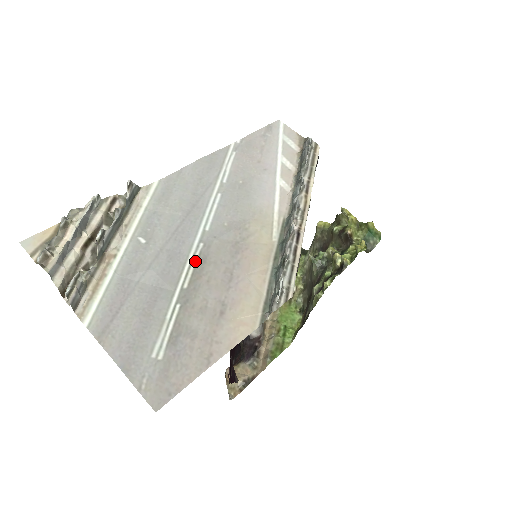
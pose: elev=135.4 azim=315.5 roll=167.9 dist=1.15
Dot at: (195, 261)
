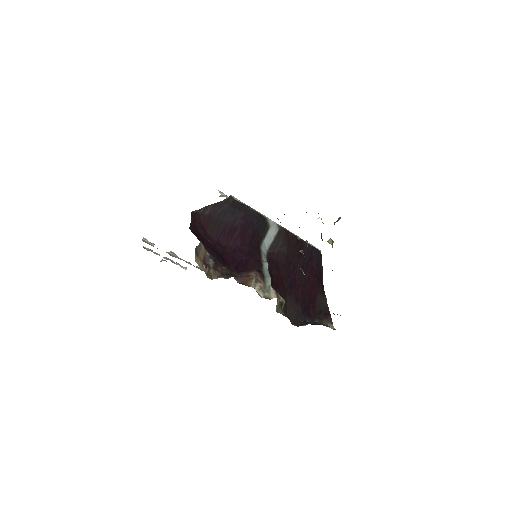
Dot at: occluded
